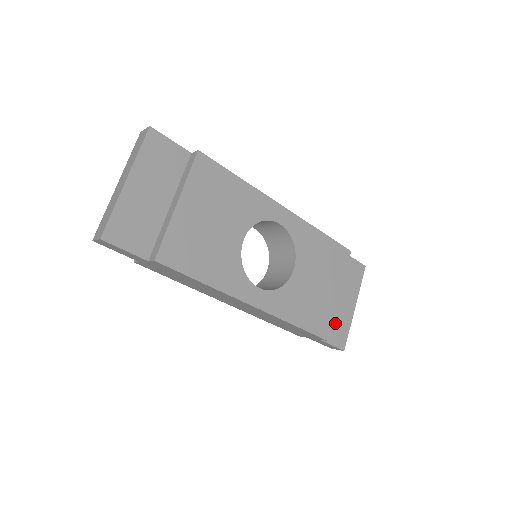
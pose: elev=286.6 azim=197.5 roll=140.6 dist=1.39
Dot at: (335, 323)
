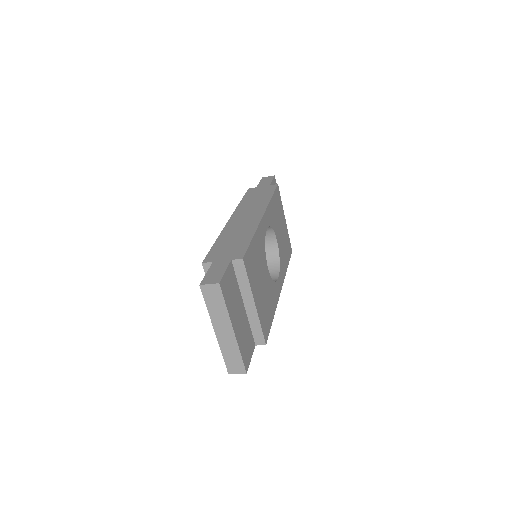
Dot at: occluded
